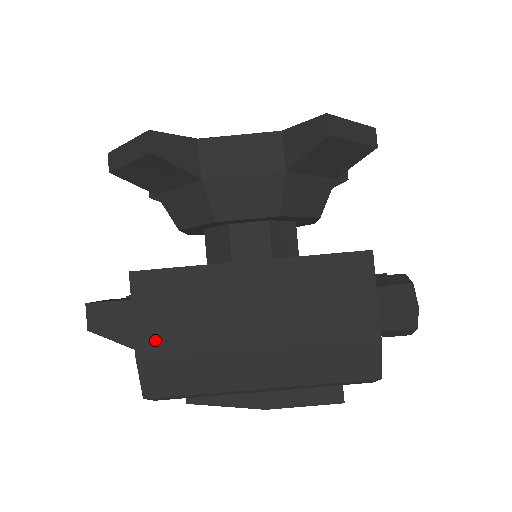
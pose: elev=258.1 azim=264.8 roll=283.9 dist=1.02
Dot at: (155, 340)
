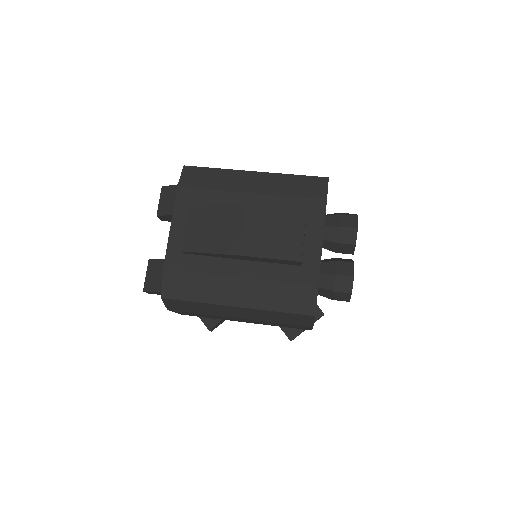
Dot at: occluded
